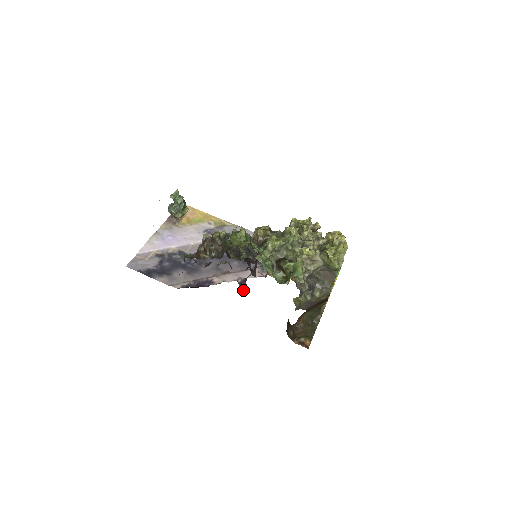
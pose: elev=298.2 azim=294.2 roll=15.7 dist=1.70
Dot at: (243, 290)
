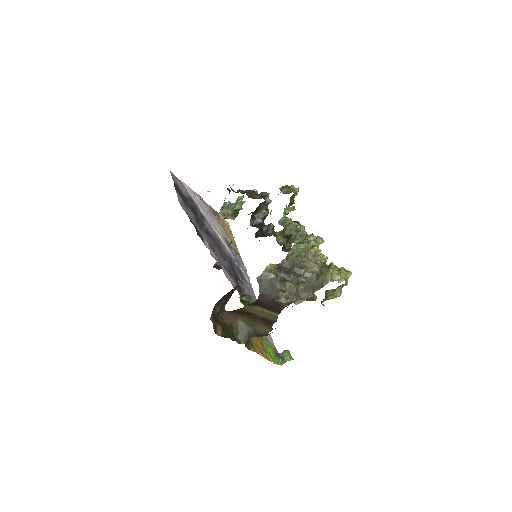
Dot at: (214, 267)
